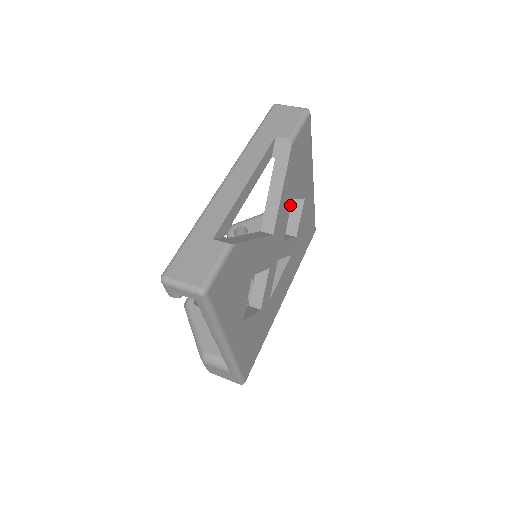
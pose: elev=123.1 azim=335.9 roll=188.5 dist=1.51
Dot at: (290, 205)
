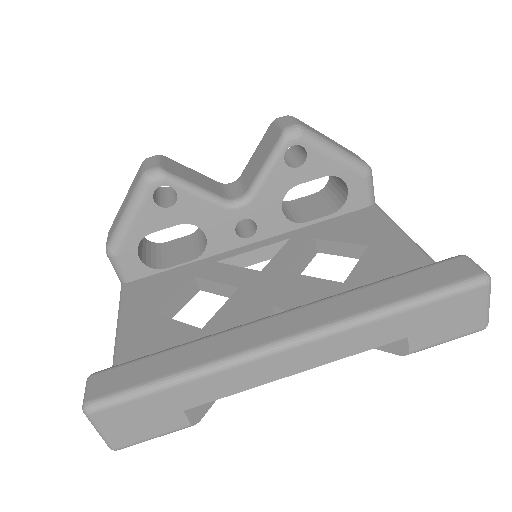
Dot at: occluded
